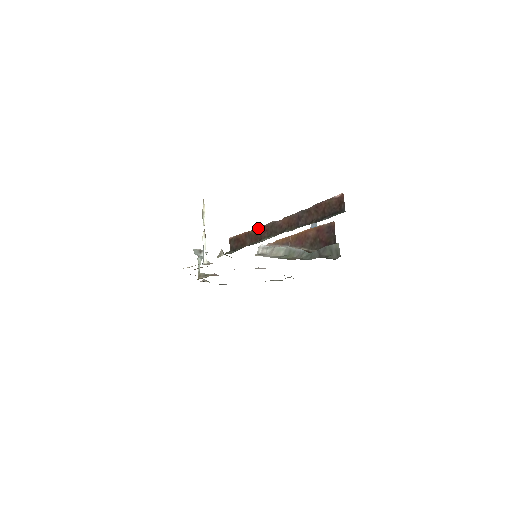
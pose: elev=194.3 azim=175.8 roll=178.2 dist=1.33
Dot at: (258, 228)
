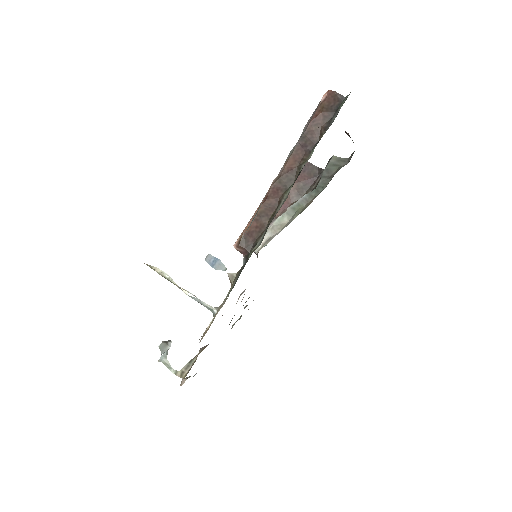
Dot at: (265, 198)
